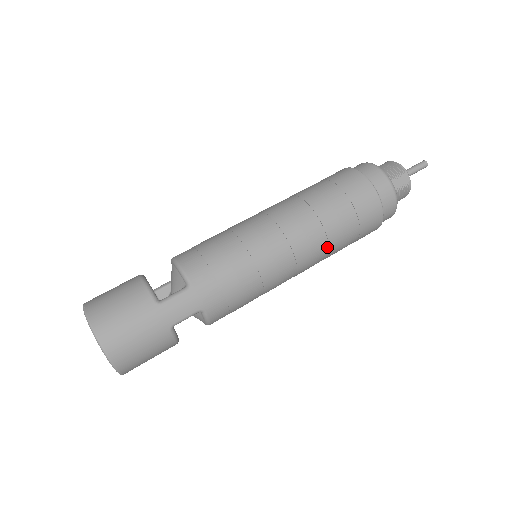
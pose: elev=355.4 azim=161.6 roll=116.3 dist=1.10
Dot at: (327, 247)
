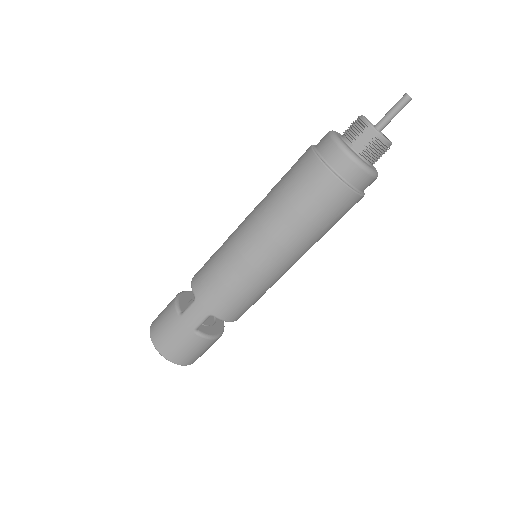
Dot at: (297, 236)
